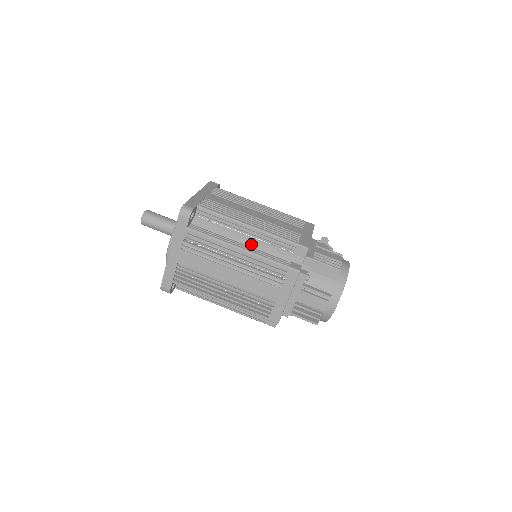
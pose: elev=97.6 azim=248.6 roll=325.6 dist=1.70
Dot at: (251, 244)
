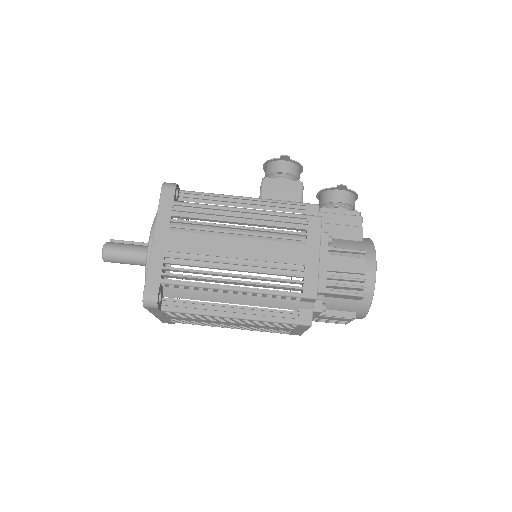
Dot at: (244, 301)
